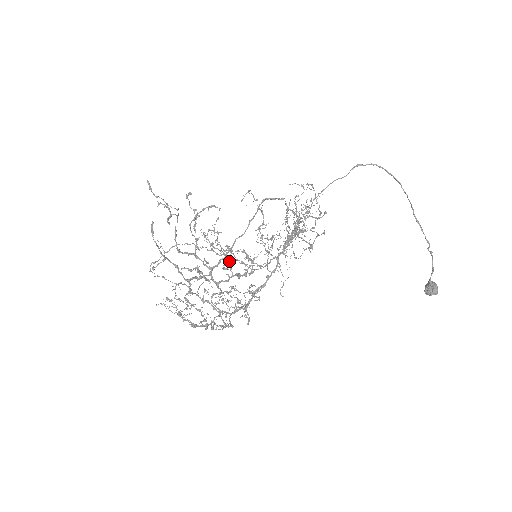
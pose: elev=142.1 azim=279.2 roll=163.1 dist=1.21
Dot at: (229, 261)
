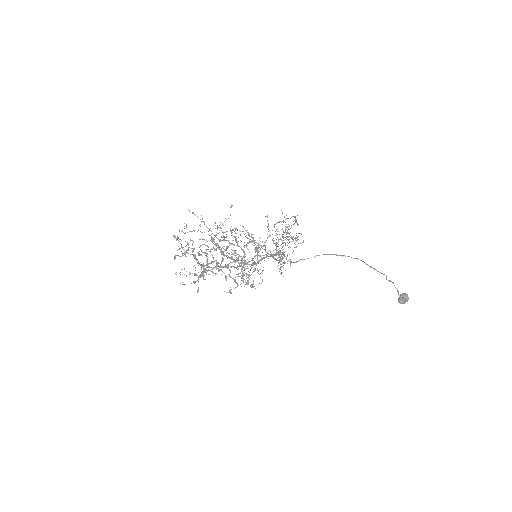
Dot at: (236, 255)
